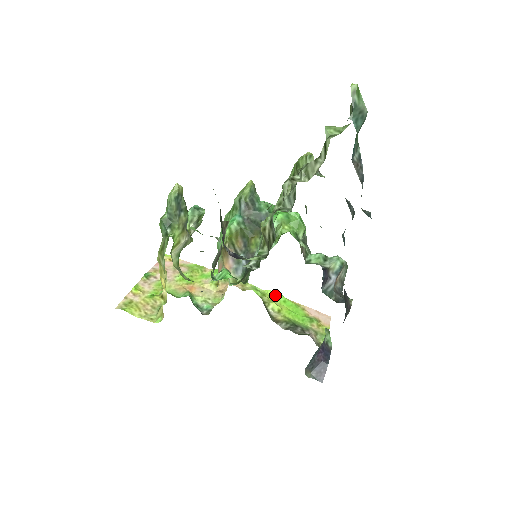
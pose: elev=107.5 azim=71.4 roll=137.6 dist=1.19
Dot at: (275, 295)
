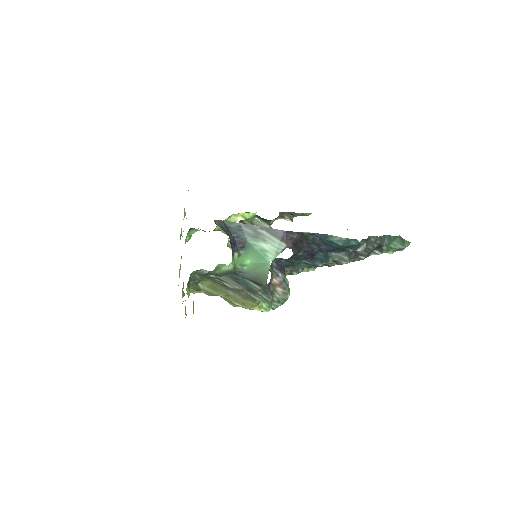
Dot at: occluded
